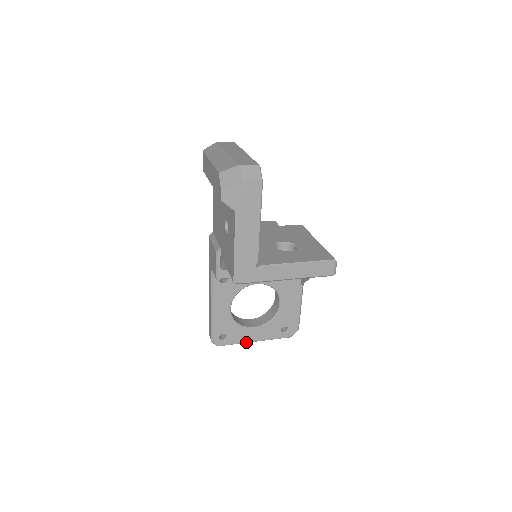
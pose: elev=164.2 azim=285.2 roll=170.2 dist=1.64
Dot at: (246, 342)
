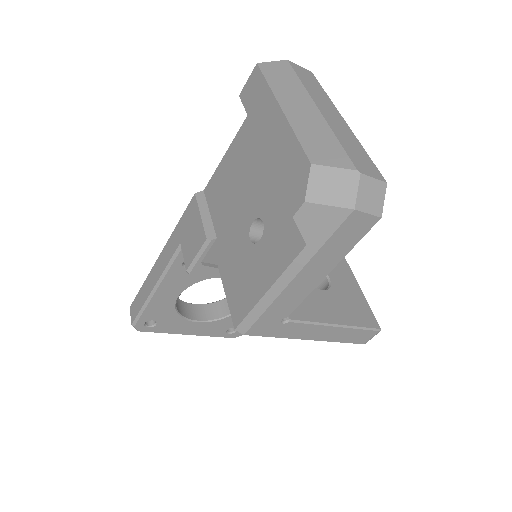
Dot at: (178, 333)
